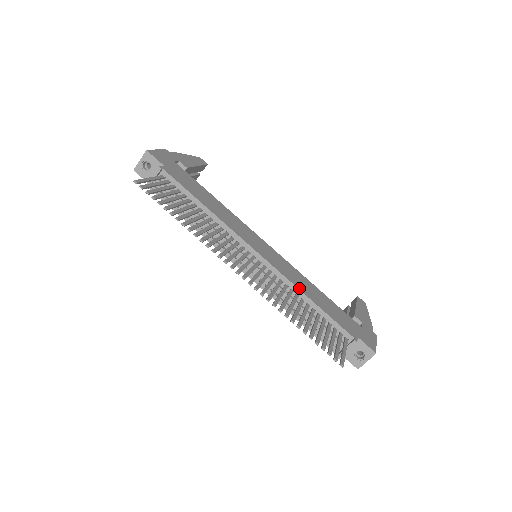
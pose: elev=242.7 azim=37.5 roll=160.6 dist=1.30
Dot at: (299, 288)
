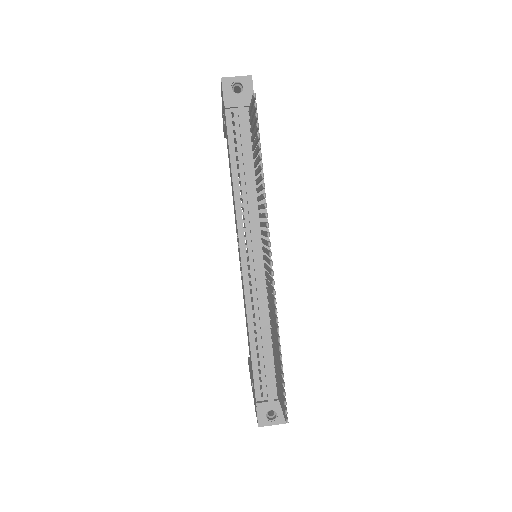
Dot at: occluded
